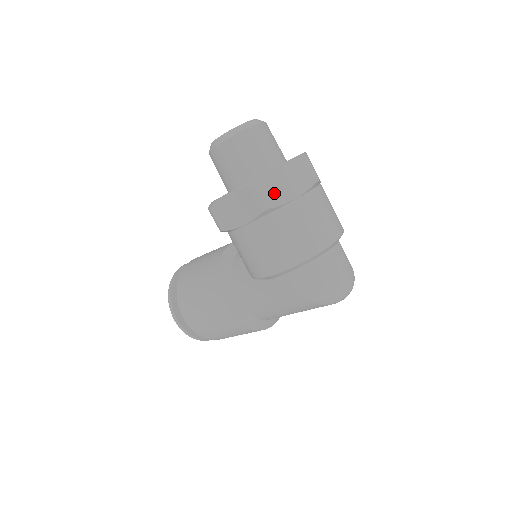
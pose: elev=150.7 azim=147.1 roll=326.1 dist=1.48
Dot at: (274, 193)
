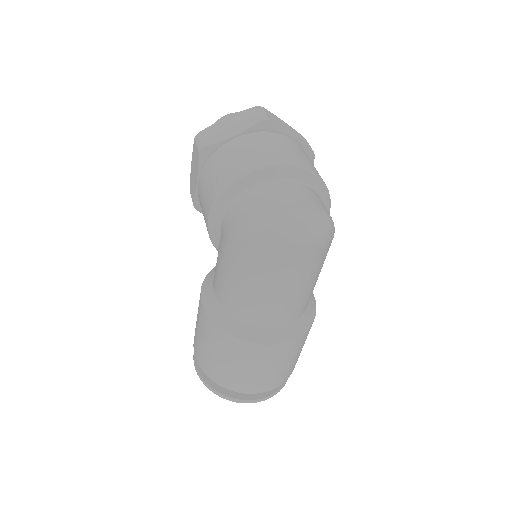
Dot at: (214, 135)
